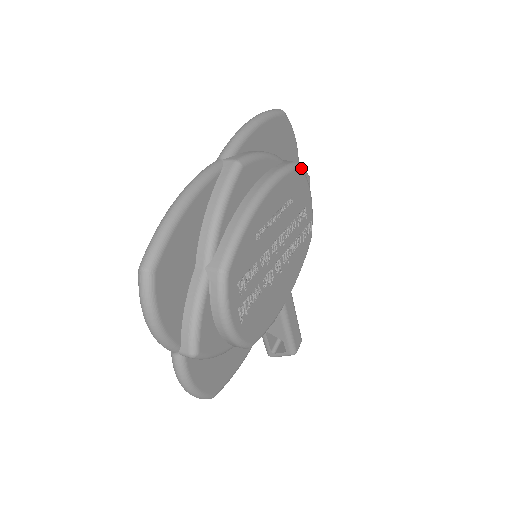
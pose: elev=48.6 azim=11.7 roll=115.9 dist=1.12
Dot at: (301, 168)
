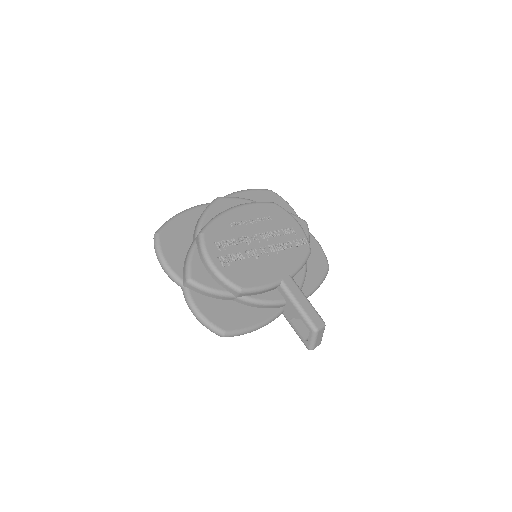
Dot at: (278, 205)
